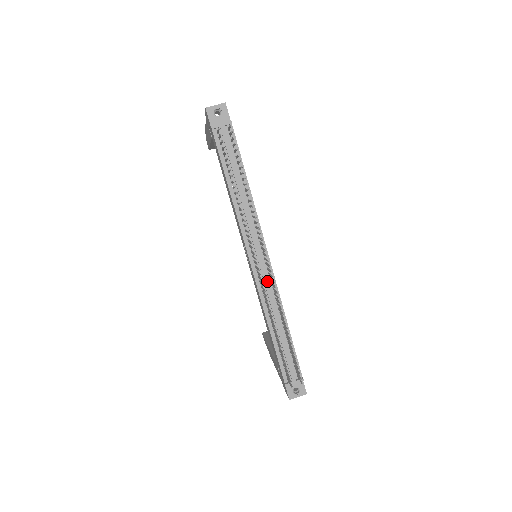
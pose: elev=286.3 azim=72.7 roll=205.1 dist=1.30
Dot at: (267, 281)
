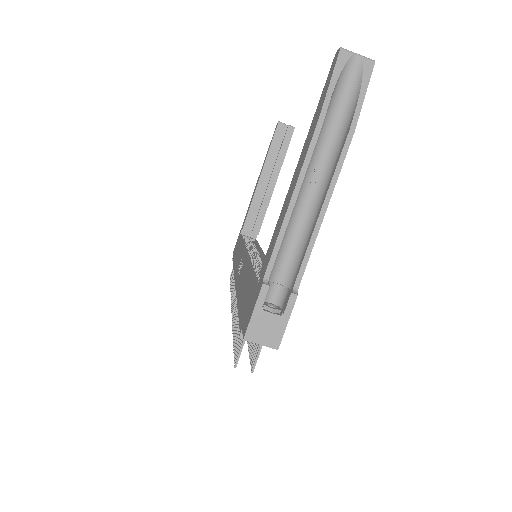
Dot at: occluded
